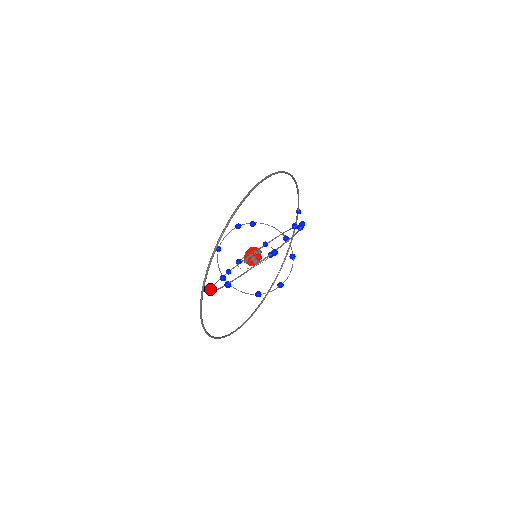
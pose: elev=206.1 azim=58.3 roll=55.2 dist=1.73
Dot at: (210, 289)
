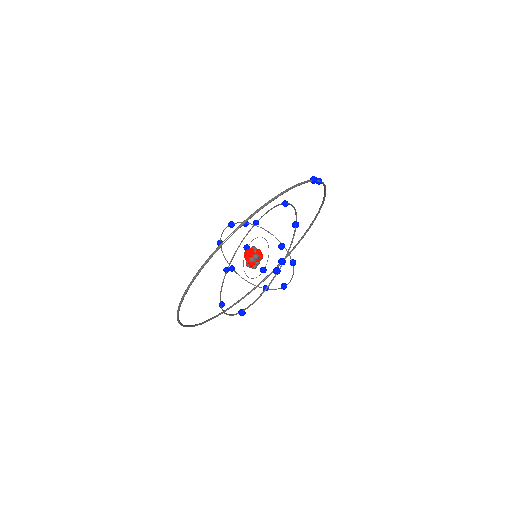
Dot at: (227, 269)
